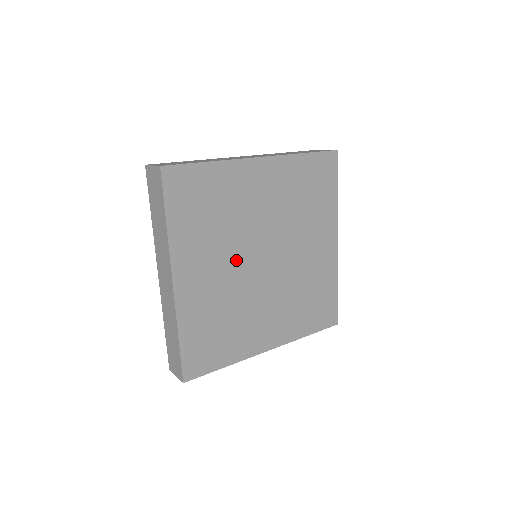
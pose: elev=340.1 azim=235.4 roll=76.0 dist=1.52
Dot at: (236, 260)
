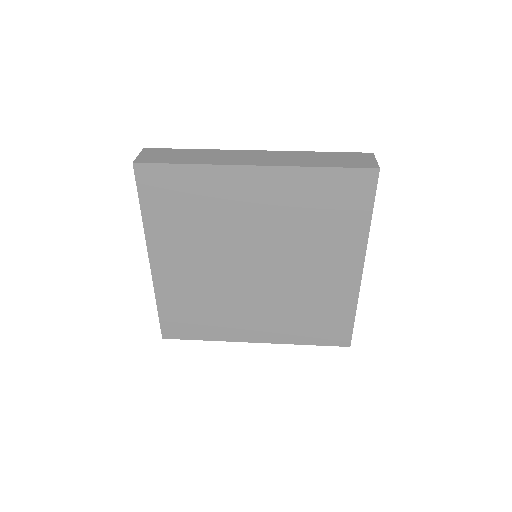
Dot at: (219, 259)
